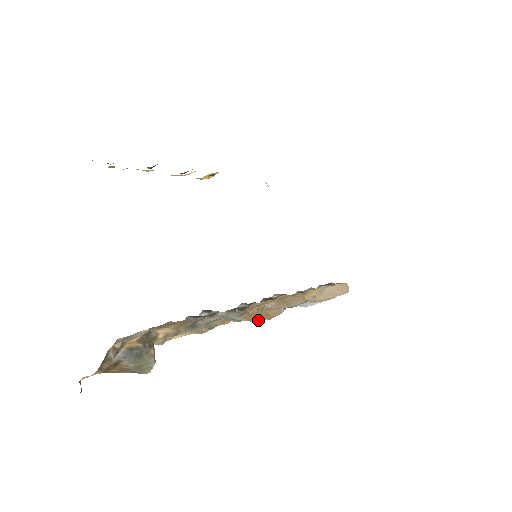
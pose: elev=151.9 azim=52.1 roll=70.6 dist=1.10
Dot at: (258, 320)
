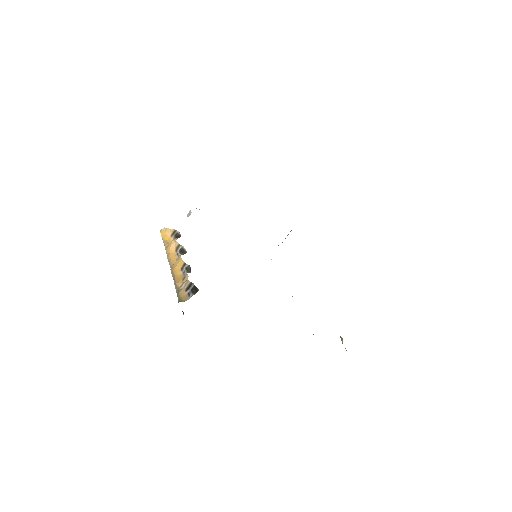
Dot at: occluded
